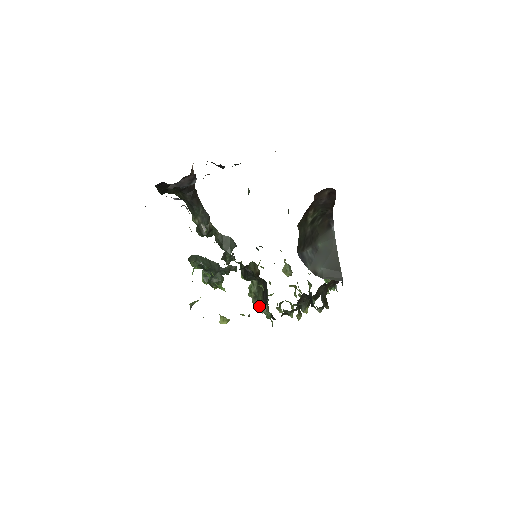
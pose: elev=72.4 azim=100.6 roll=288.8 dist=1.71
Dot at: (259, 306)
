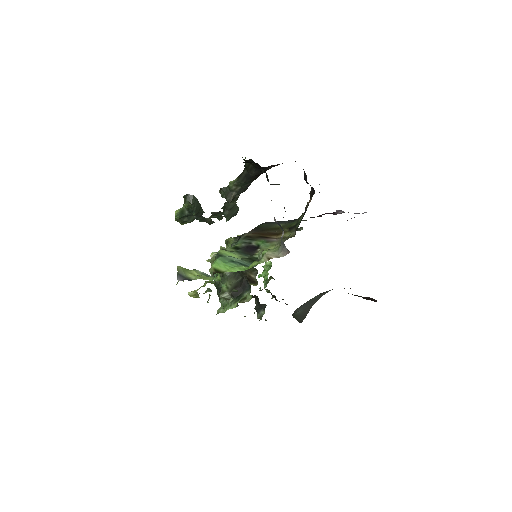
Dot at: occluded
